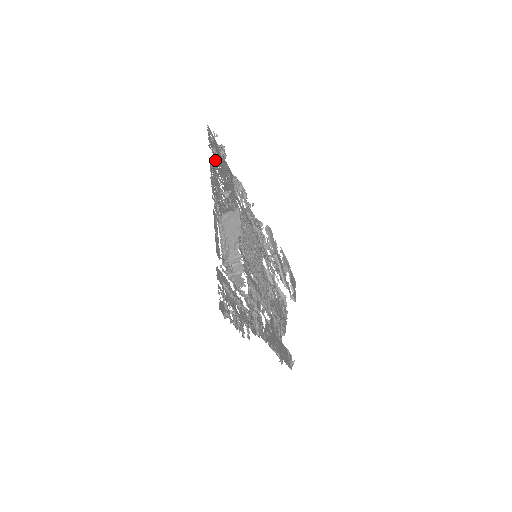
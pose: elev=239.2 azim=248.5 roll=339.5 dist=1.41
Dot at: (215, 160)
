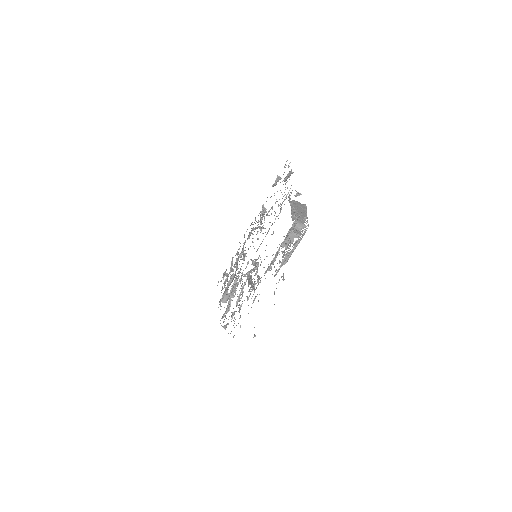
Dot at: occluded
